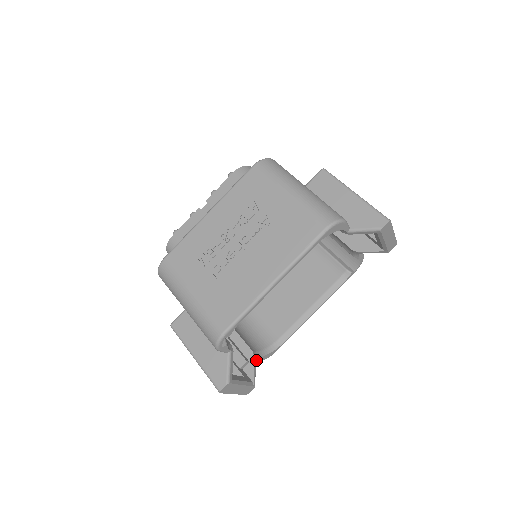
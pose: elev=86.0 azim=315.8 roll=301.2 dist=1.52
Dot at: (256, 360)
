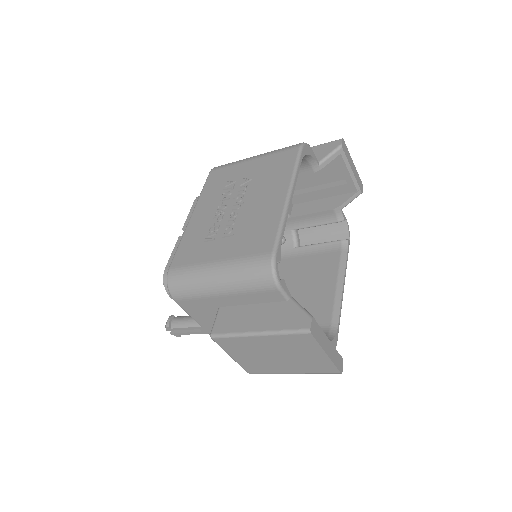
Dot at: occluded
